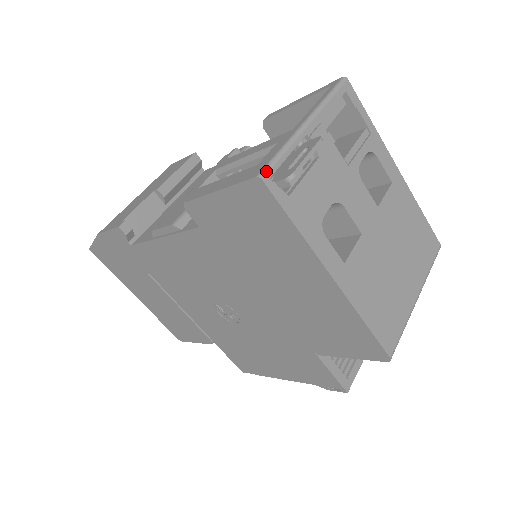
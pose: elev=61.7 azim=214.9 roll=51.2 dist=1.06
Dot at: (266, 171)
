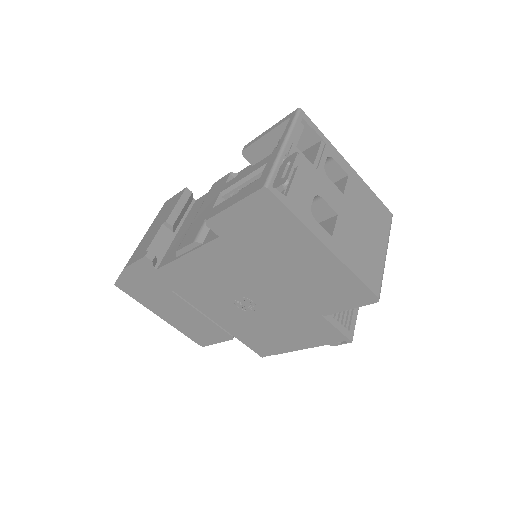
Dot at: (268, 182)
